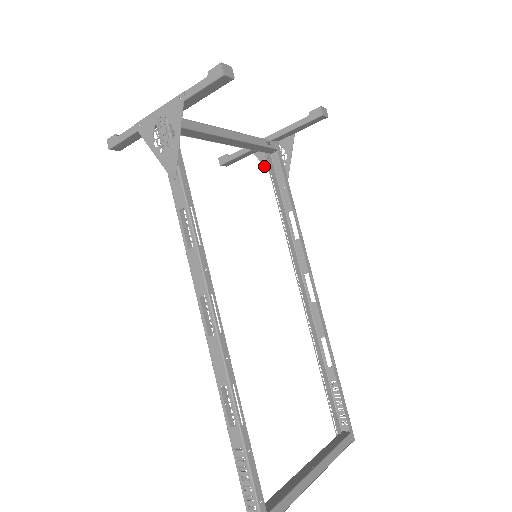
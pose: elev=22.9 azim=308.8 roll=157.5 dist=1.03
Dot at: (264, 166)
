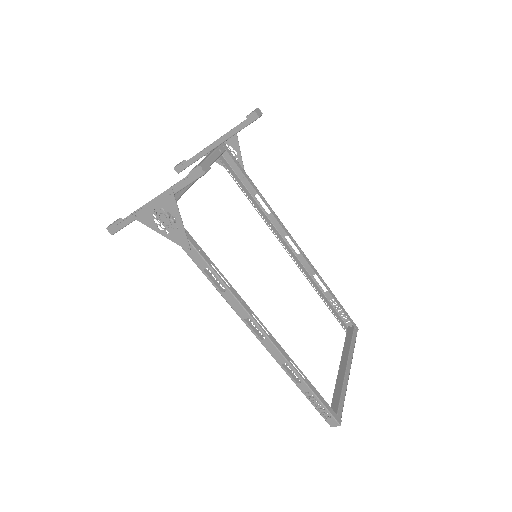
Dot at: occluded
